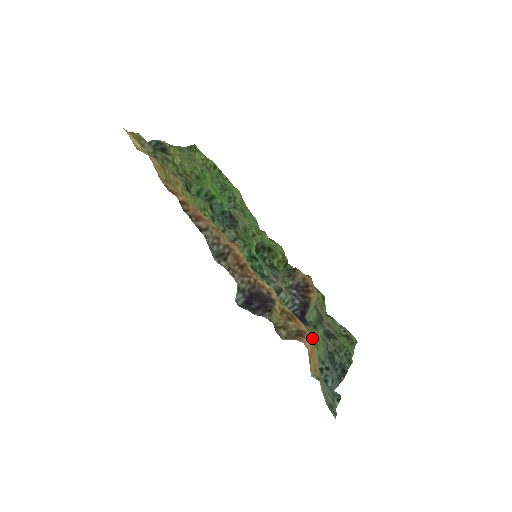
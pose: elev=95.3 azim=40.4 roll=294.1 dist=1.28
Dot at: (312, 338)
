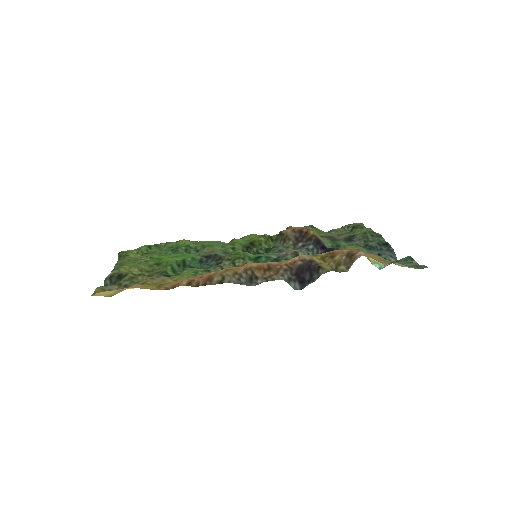
Dot at: occluded
